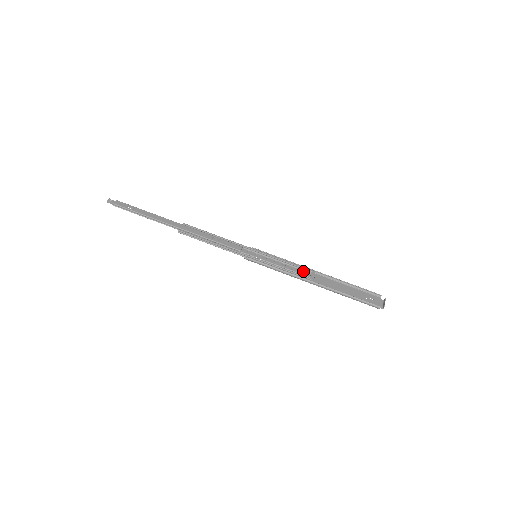
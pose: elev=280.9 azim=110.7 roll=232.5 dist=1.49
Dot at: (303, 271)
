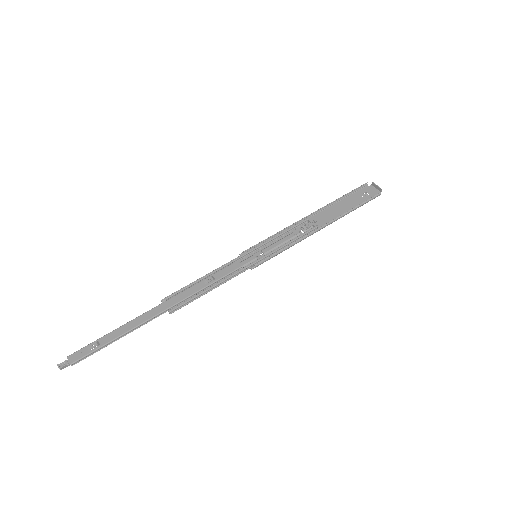
Dot at: (302, 226)
